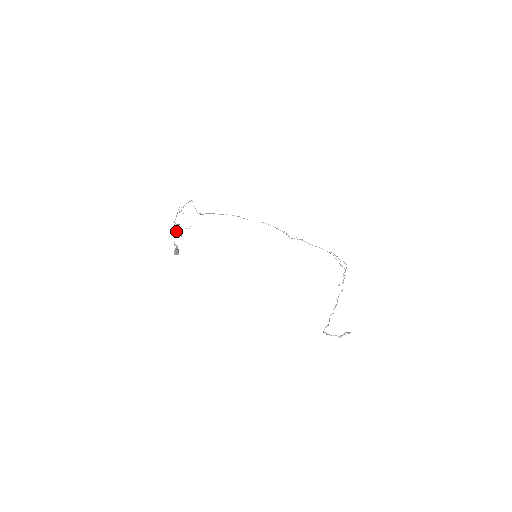
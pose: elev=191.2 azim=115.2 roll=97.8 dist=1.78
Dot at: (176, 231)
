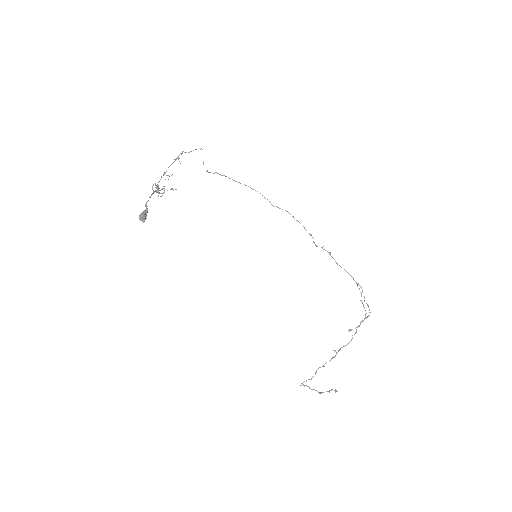
Dot at: occluded
